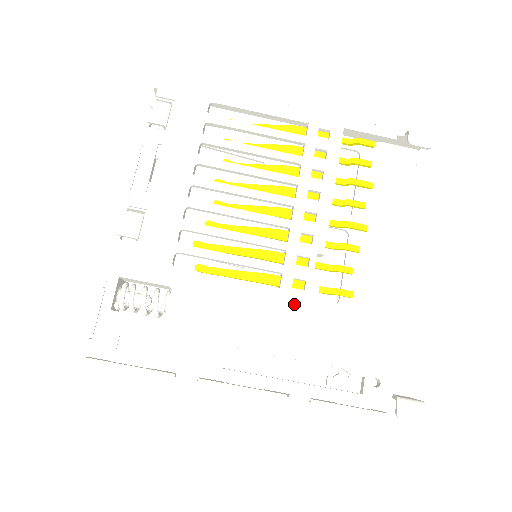
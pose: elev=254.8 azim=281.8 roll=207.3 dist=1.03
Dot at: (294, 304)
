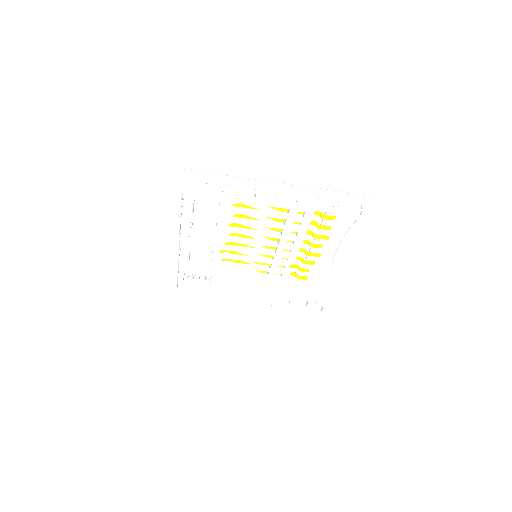
Dot at: (275, 281)
